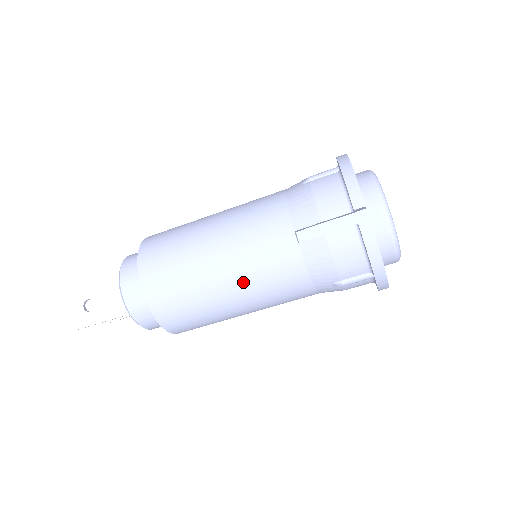
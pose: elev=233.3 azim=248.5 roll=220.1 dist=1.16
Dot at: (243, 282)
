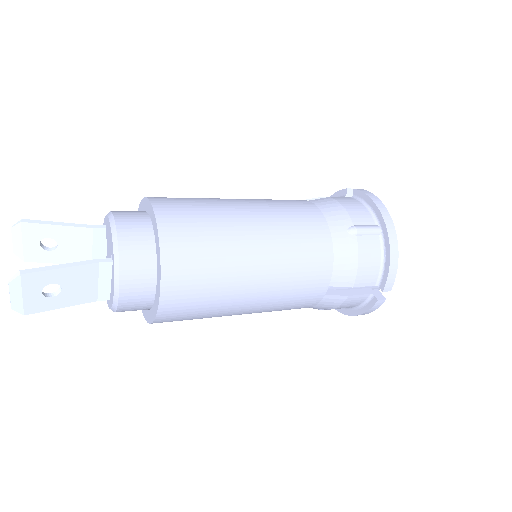
Dot at: (261, 310)
